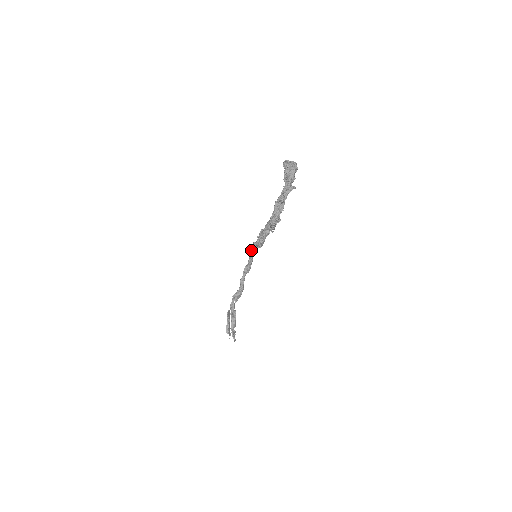
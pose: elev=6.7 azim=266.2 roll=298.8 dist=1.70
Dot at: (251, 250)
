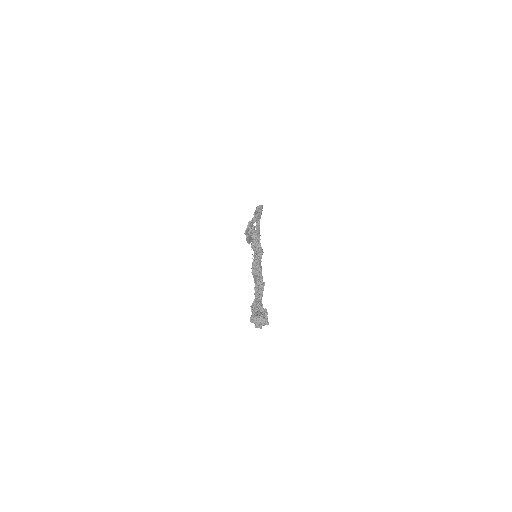
Dot at: occluded
